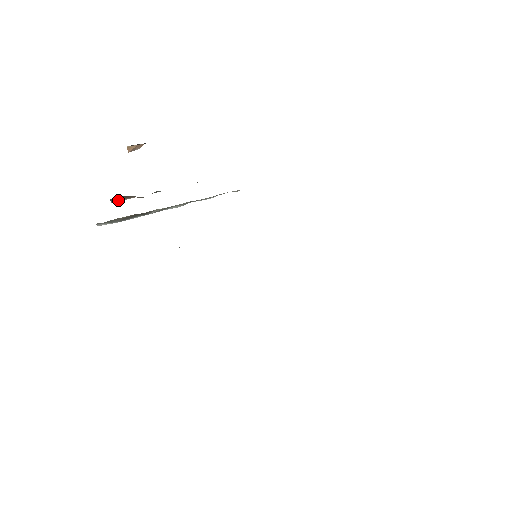
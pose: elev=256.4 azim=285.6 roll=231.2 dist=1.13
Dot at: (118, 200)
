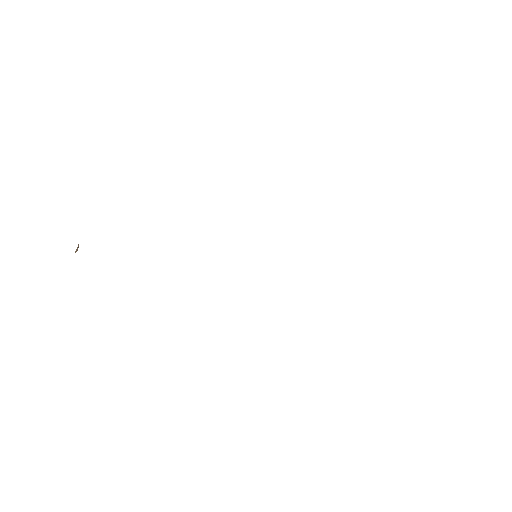
Dot at: occluded
